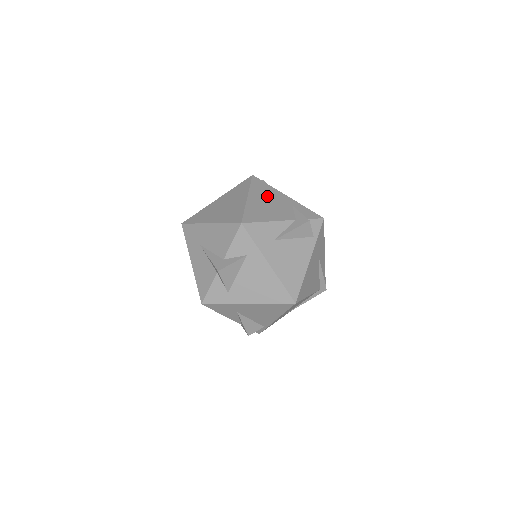
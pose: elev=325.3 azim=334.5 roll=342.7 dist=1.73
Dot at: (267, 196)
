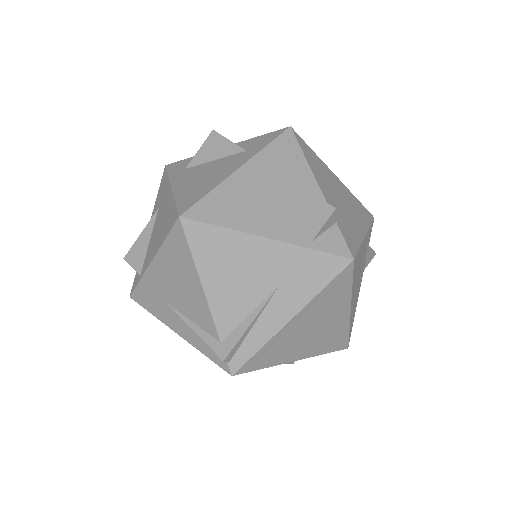
Dot at: (350, 203)
